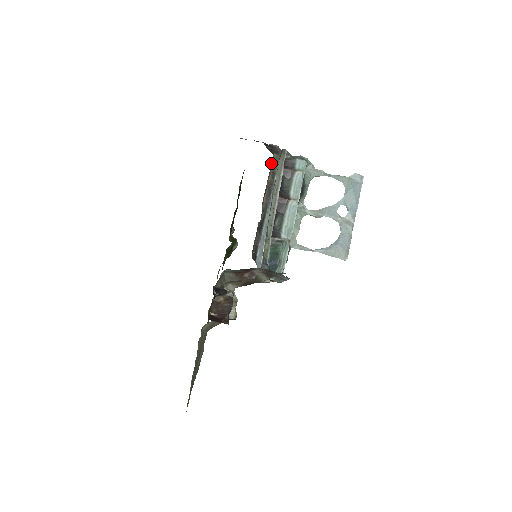
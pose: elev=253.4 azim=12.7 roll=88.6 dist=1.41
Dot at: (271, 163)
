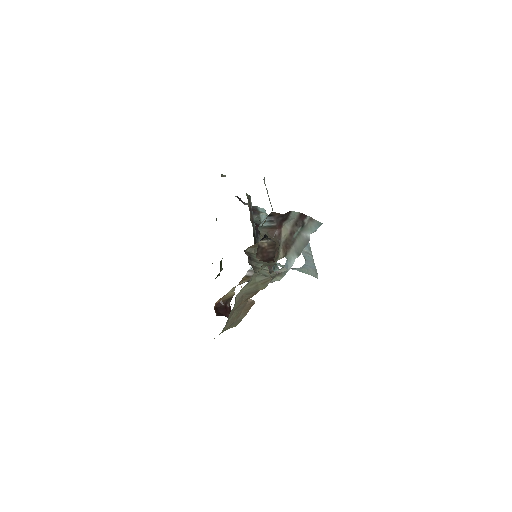
Dot at: occluded
